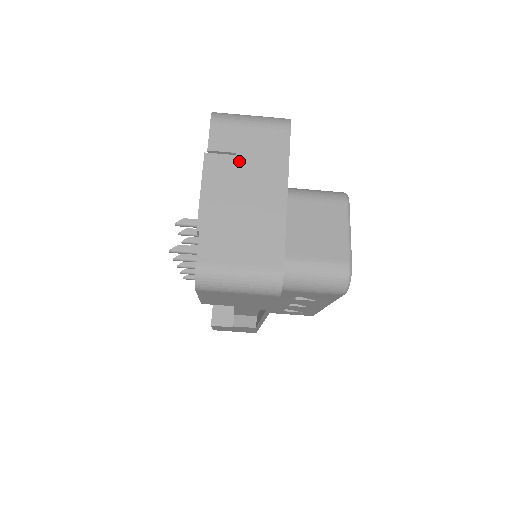
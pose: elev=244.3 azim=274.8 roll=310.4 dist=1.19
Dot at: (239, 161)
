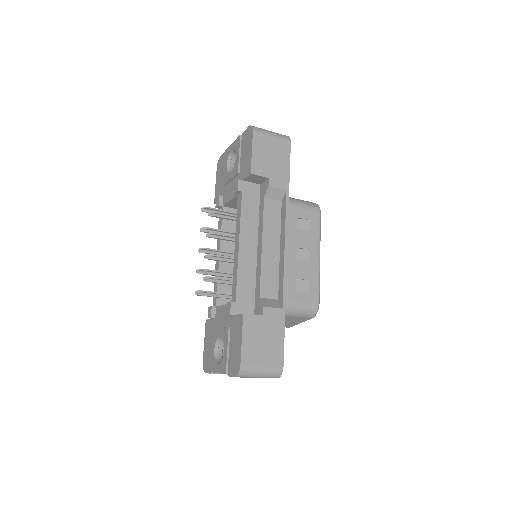
Dot at: occluded
